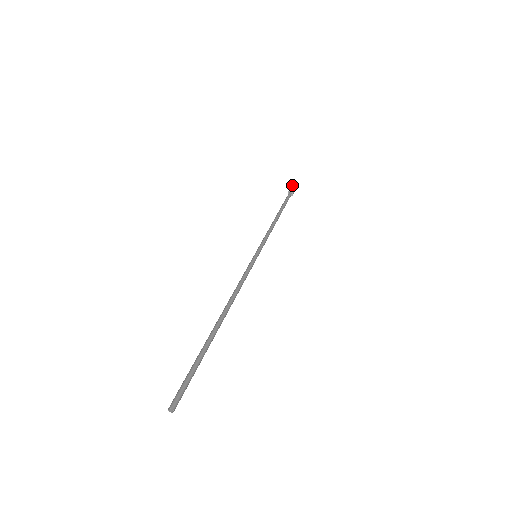
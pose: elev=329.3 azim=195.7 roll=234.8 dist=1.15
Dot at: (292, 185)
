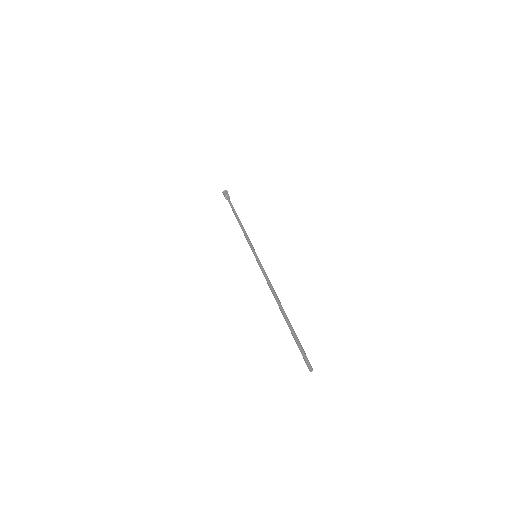
Dot at: (226, 190)
